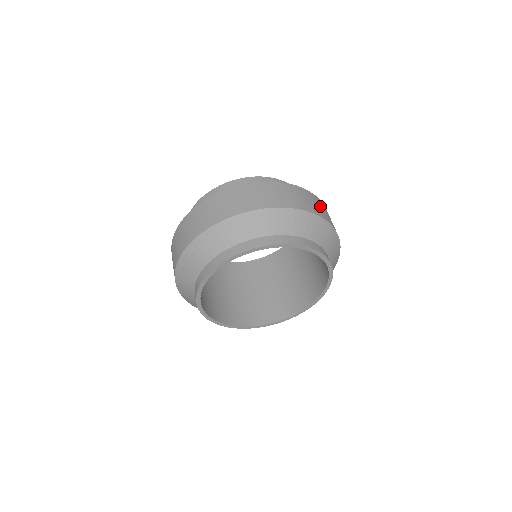
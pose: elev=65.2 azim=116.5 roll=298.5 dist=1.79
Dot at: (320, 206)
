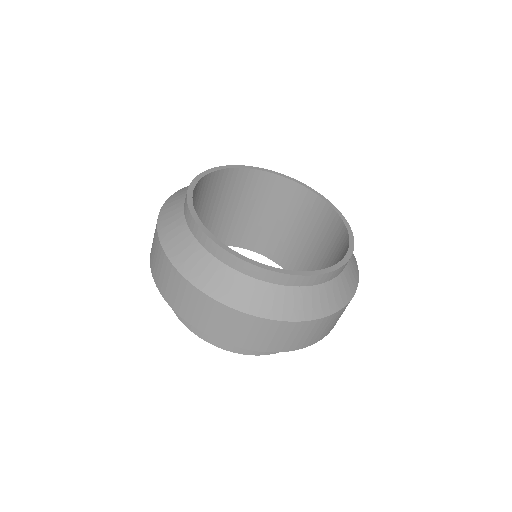
Dot at: occluded
